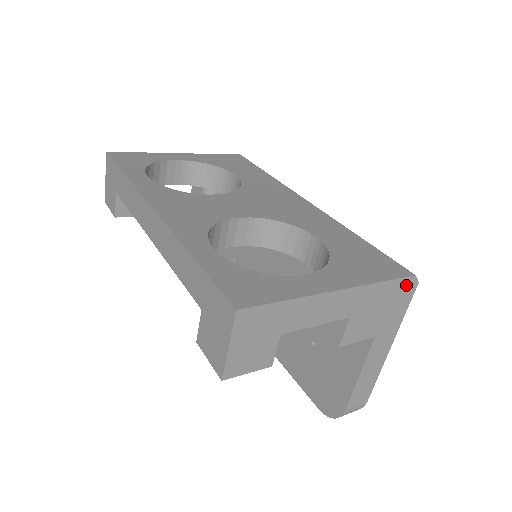
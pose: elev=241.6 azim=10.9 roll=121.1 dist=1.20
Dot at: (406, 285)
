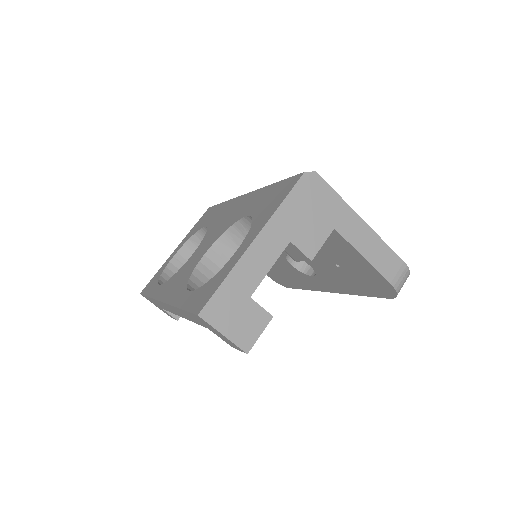
Dot at: (307, 183)
